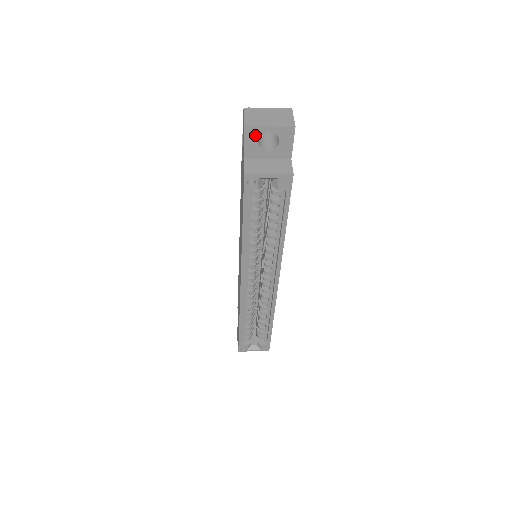
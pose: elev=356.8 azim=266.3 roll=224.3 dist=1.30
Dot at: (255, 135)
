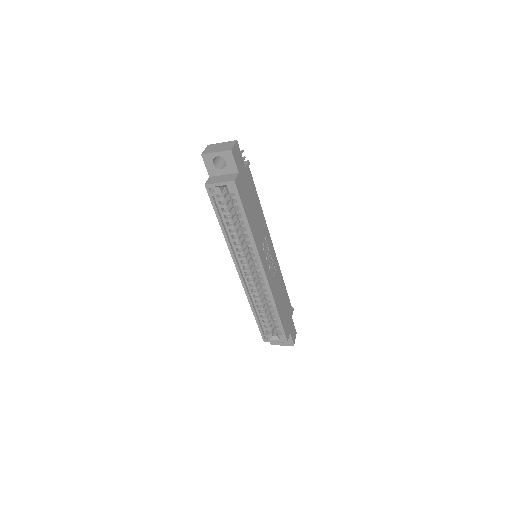
Dot at: (210, 159)
